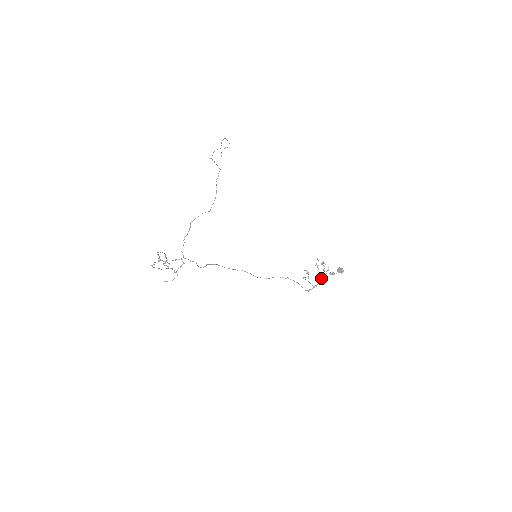
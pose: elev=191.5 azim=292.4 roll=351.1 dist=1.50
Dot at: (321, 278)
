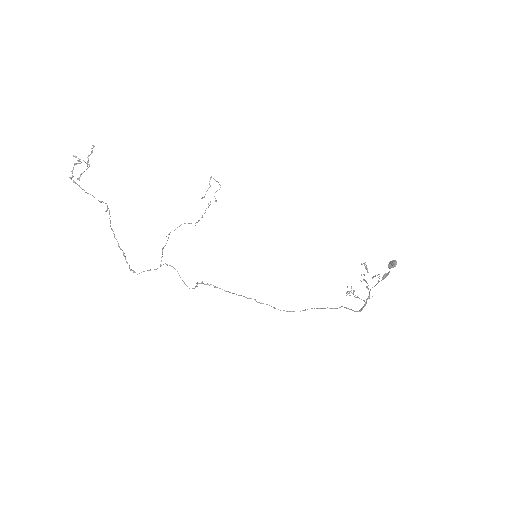
Dot at: (372, 287)
